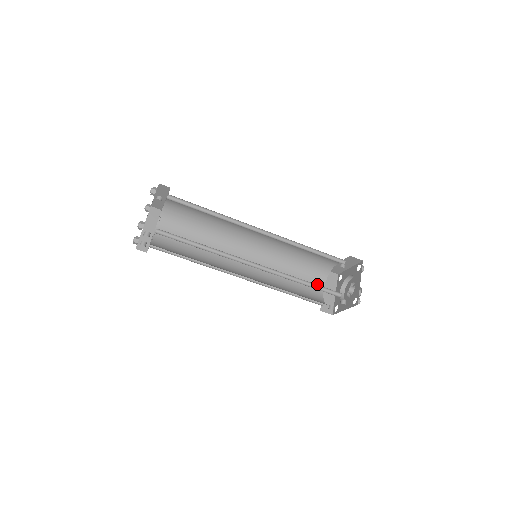
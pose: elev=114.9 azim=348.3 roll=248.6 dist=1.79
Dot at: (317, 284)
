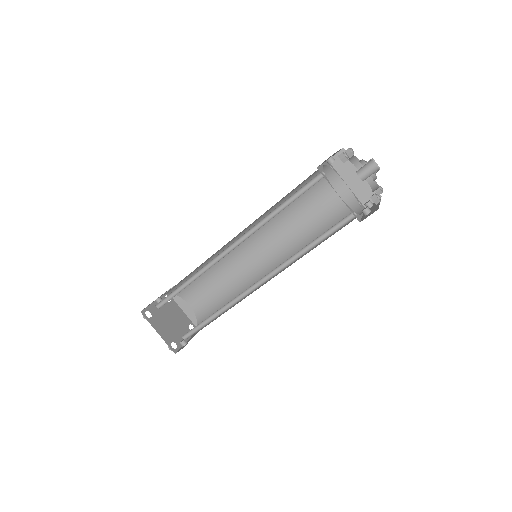
Dot at: (334, 188)
